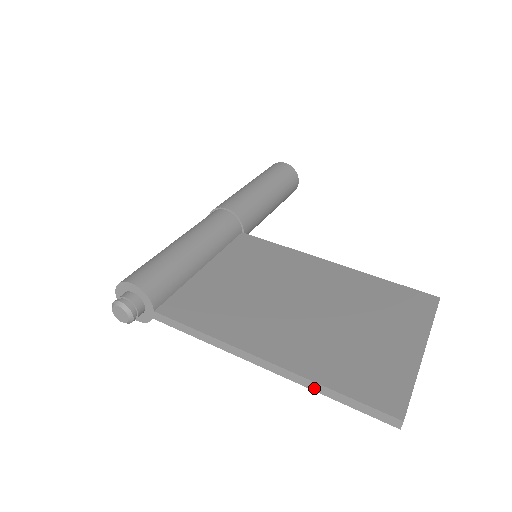
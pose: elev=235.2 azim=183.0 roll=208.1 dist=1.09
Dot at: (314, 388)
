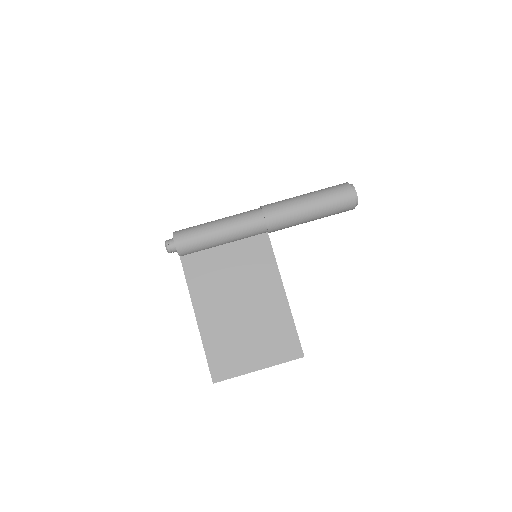
Dot at: (203, 344)
